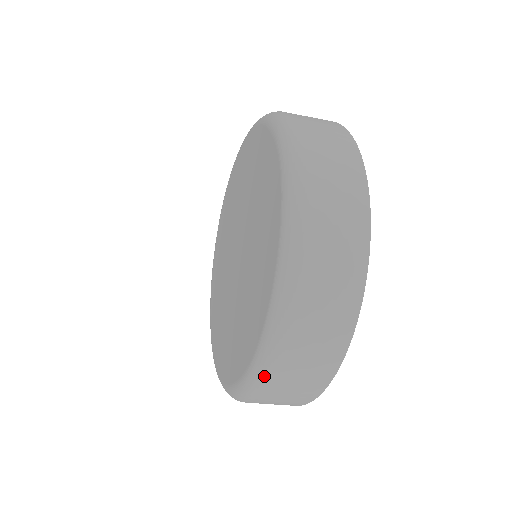
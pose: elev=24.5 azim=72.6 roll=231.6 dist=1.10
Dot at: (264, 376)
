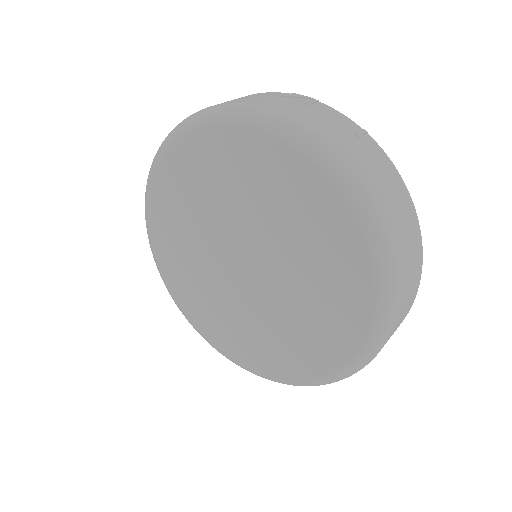
Dot at: occluded
